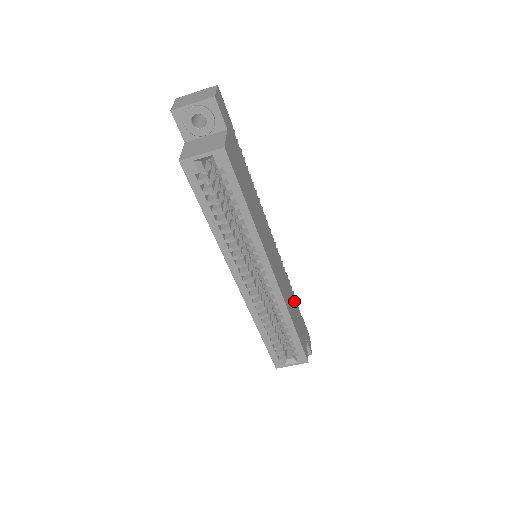
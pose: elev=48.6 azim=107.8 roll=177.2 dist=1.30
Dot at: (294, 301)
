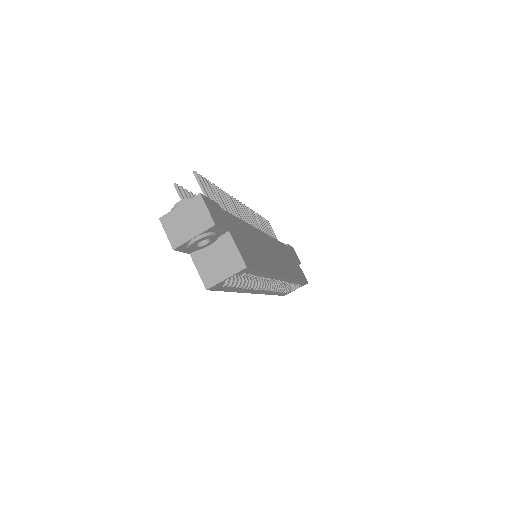
Dot at: (284, 249)
